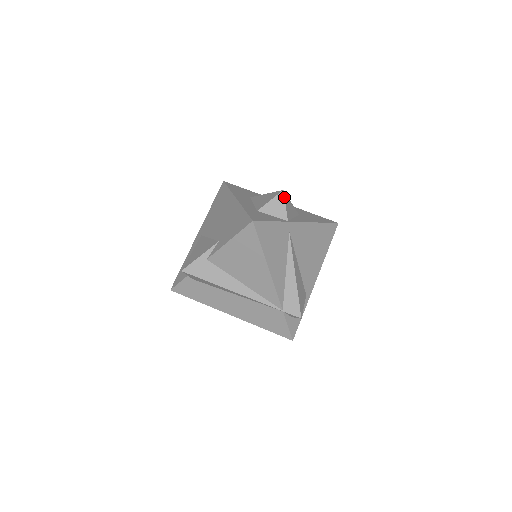
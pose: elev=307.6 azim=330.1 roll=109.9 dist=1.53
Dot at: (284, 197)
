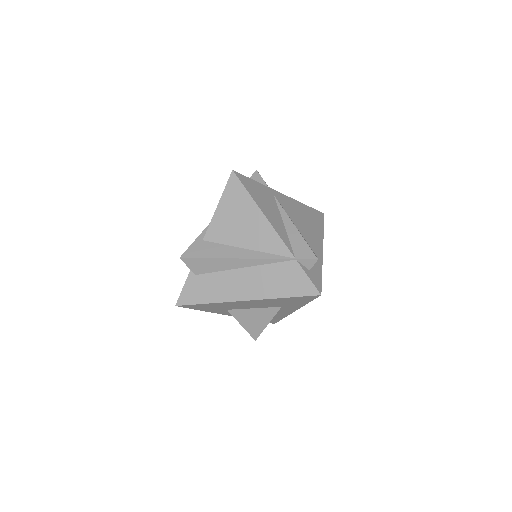
Dot at: (259, 174)
